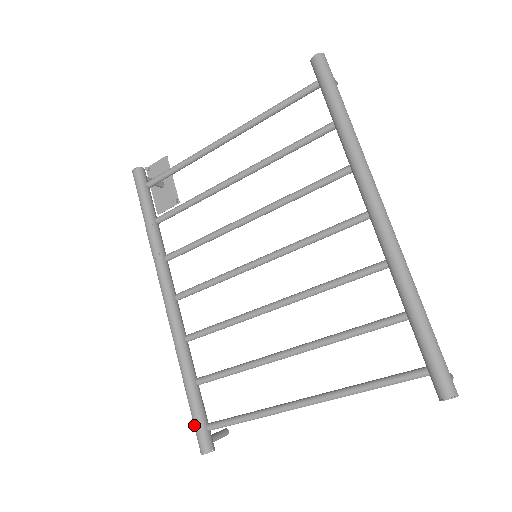
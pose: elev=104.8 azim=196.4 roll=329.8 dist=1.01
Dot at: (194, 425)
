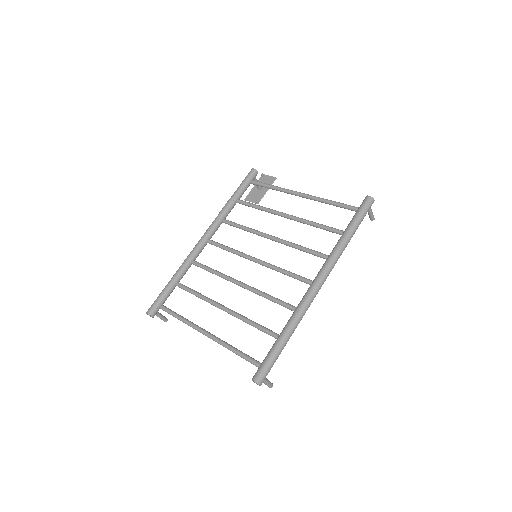
Dot at: (156, 299)
